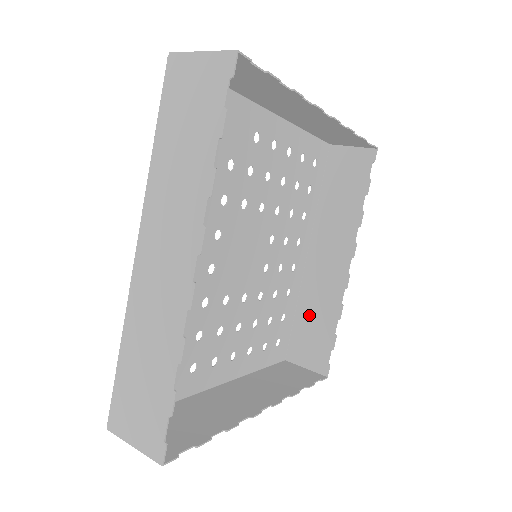
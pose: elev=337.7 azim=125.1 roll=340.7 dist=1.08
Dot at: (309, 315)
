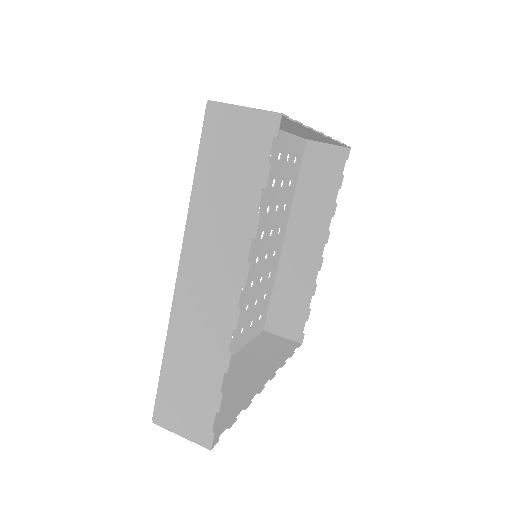
Dot at: (286, 292)
